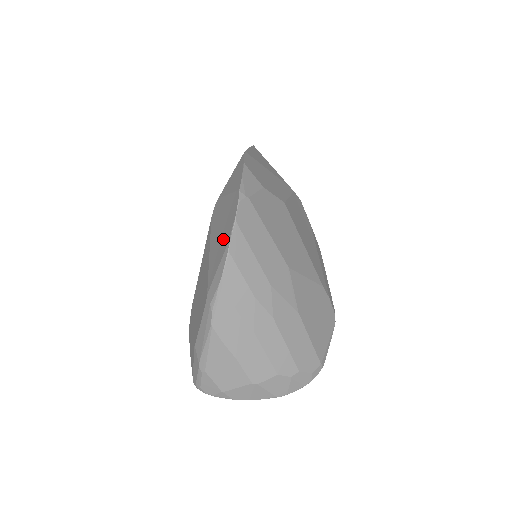
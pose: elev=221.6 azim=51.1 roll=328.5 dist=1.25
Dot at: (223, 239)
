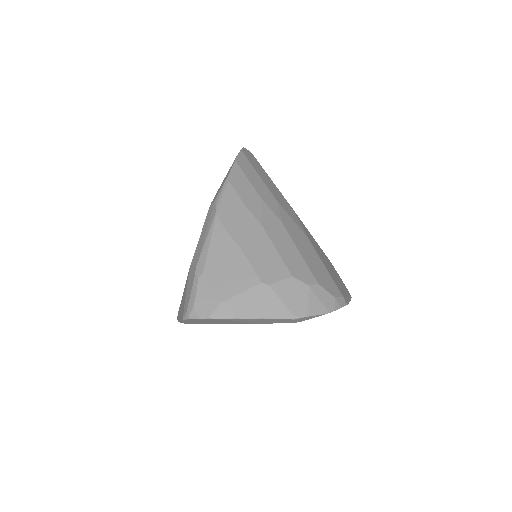
Dot at: occluded
